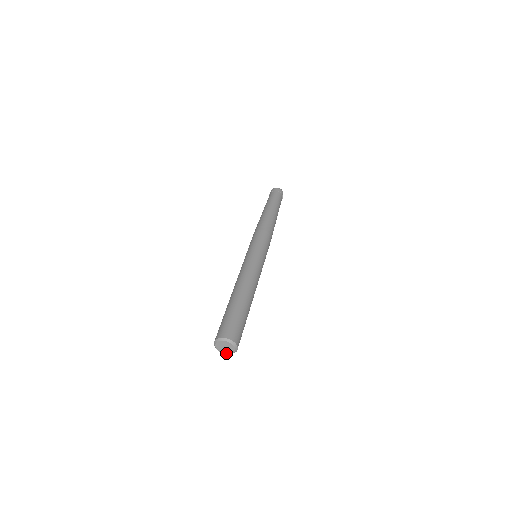
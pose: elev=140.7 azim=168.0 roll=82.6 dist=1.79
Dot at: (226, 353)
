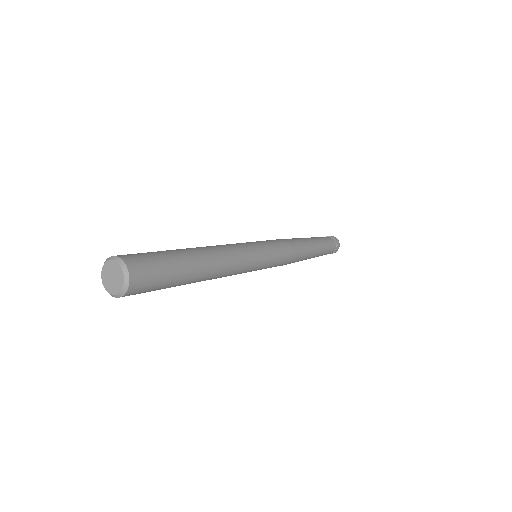
Dot at: (117, 291)
